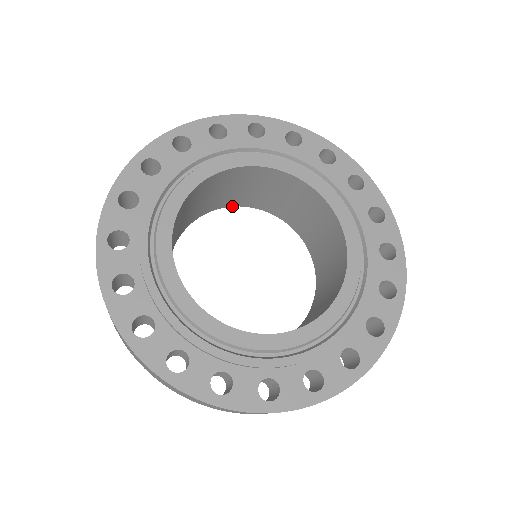
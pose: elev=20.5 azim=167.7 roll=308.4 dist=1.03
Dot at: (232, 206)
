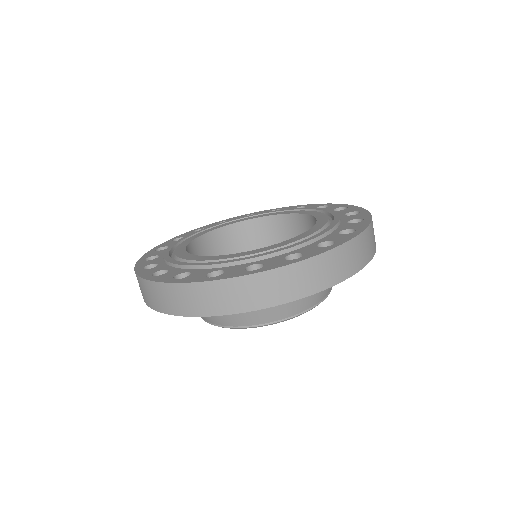
Dot at: occluded
